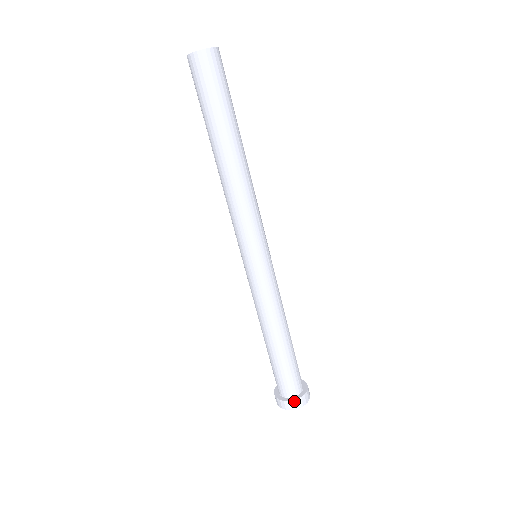
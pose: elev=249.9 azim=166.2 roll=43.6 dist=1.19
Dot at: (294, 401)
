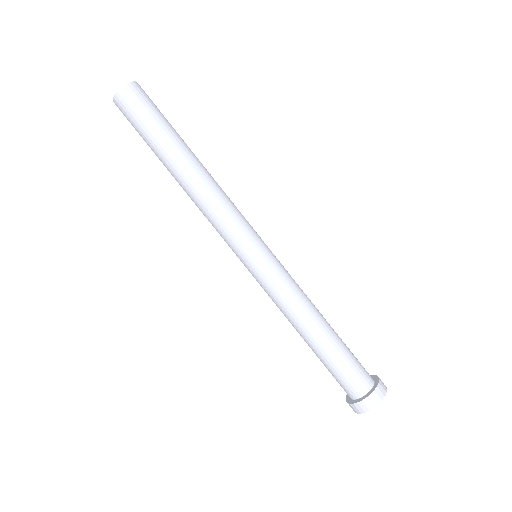
Dot at: (376, 390)
